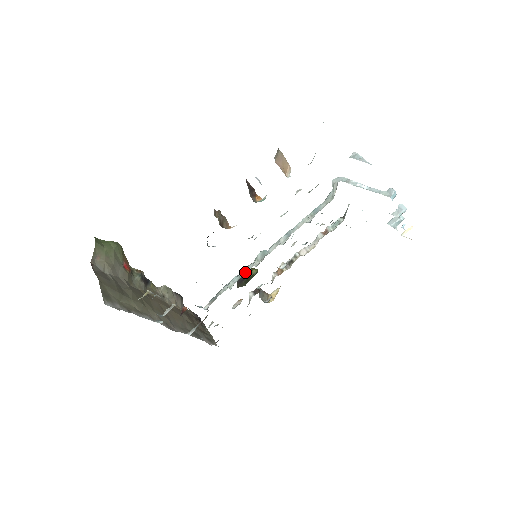
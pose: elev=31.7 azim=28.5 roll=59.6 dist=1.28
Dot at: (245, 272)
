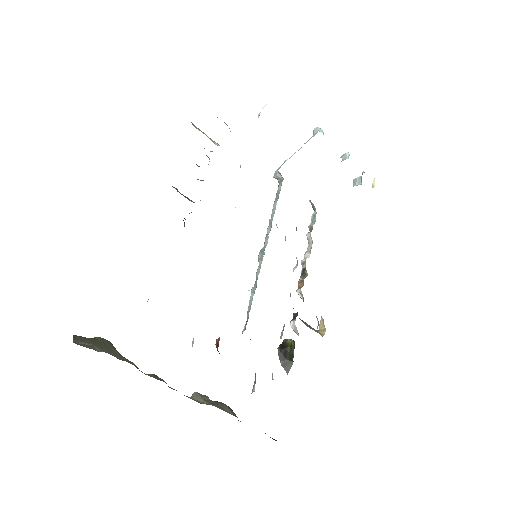
Dot at: (257, 276)
